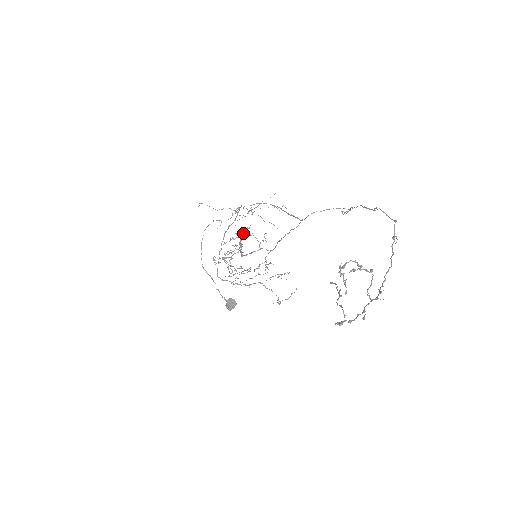
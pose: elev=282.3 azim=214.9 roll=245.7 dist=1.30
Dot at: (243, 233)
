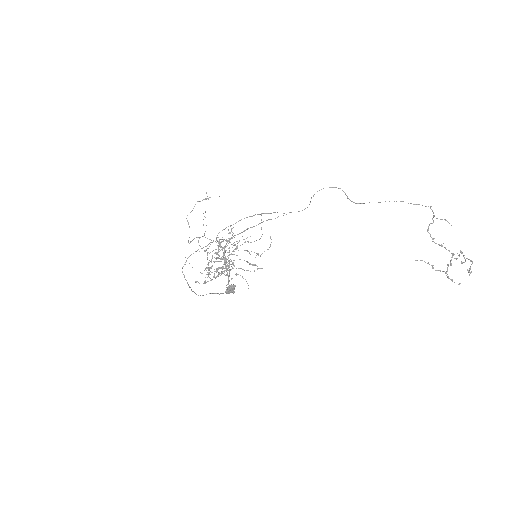
Dot at: occluded
